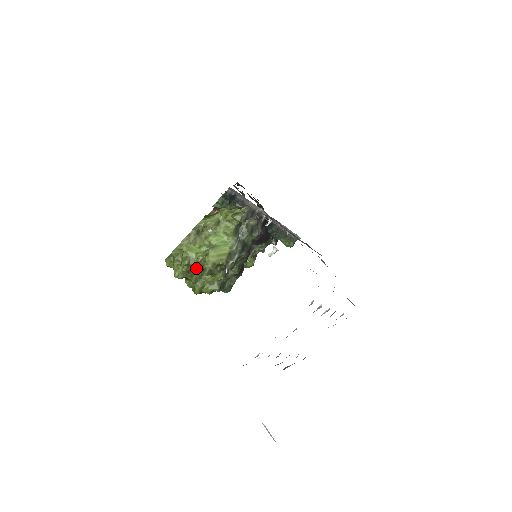
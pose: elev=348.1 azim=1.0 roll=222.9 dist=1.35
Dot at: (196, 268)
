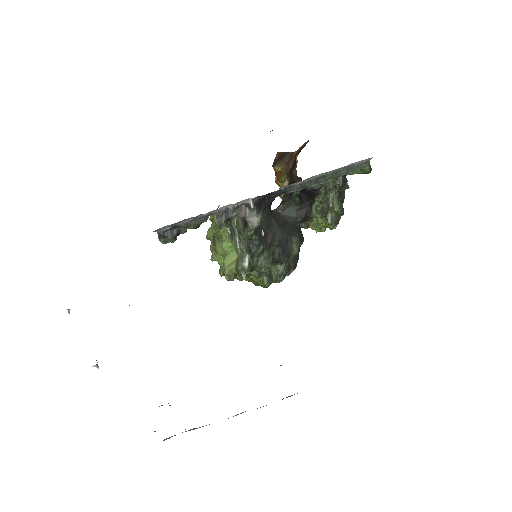
Dot at: occluded
